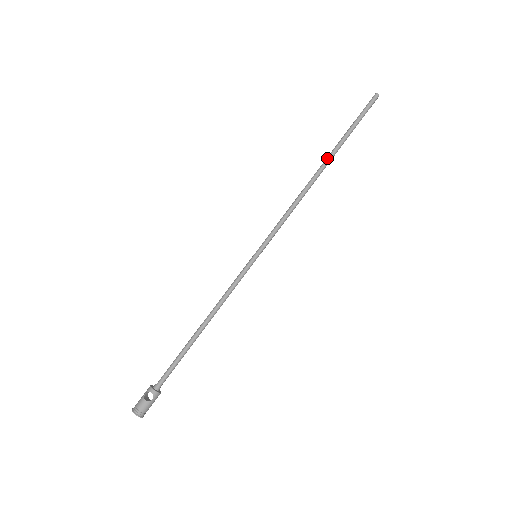
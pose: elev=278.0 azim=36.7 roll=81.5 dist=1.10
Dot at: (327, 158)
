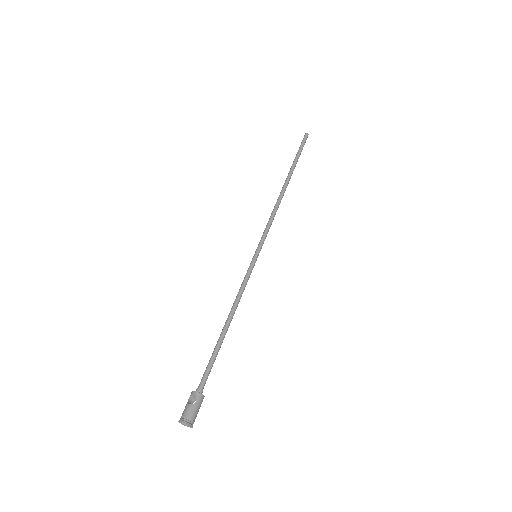
Dot at: (286, 178)
